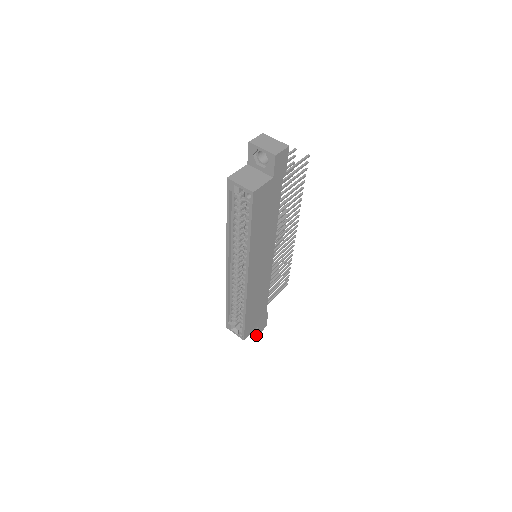
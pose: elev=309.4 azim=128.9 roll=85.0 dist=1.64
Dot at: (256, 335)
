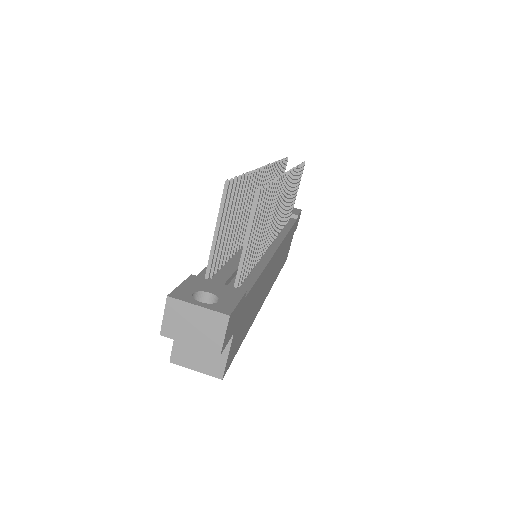
Dot at: occluded
